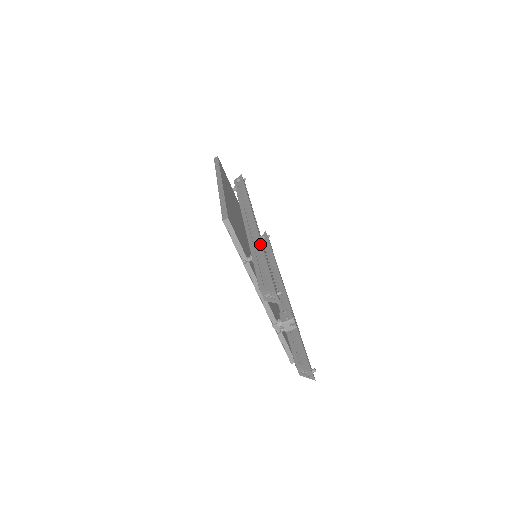
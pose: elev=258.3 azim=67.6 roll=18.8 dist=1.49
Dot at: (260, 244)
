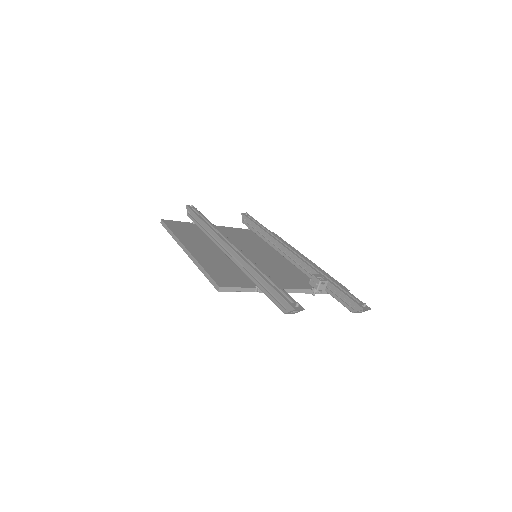
Dot at: (253, 271)
